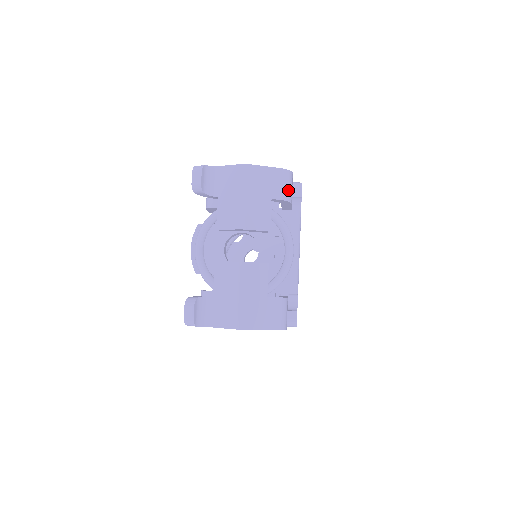
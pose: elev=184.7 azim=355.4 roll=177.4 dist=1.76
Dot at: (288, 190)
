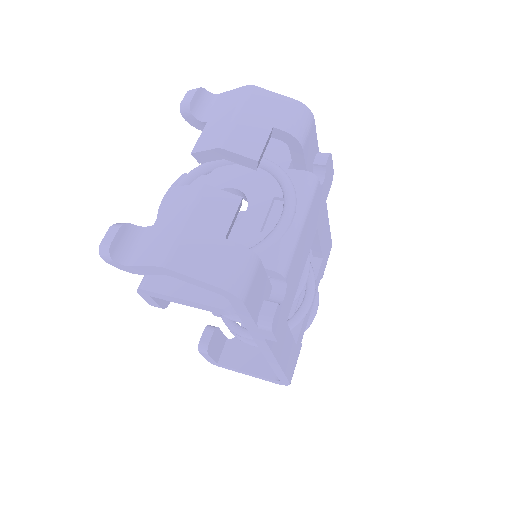
Dot at: (300, 127)
